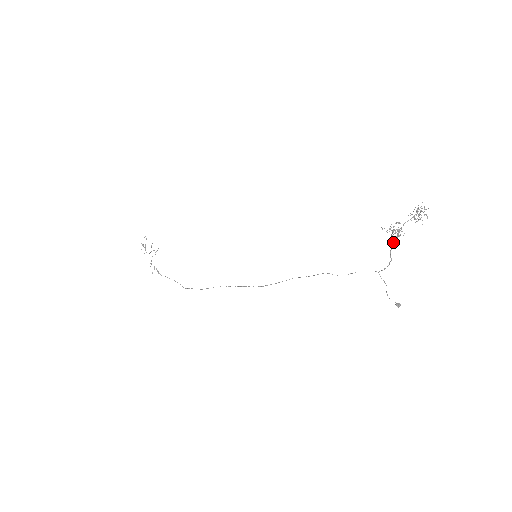
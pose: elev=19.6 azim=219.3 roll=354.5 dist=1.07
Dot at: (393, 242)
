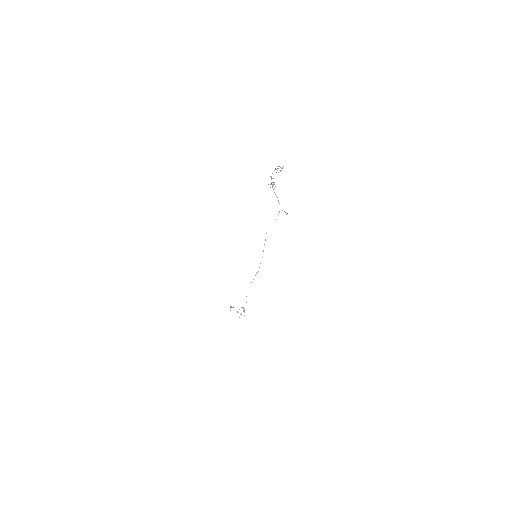
Dot at: (273, 189)
